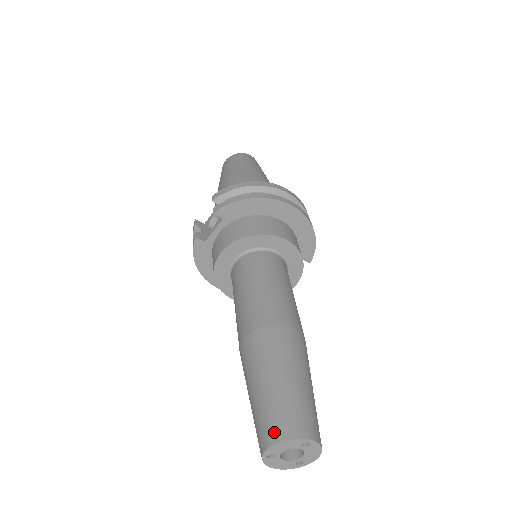
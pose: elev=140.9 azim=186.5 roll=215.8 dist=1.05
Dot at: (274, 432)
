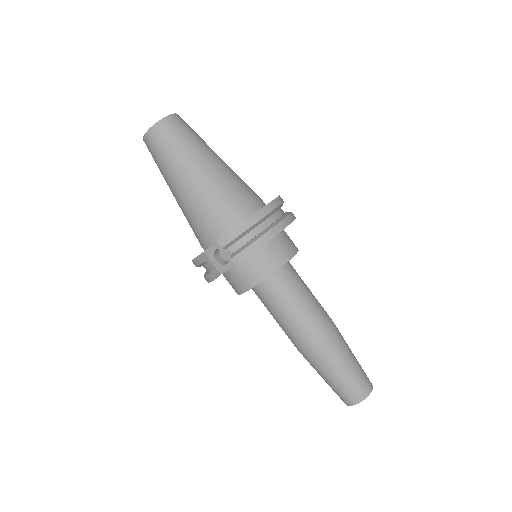
Dot at: (356, 398)
